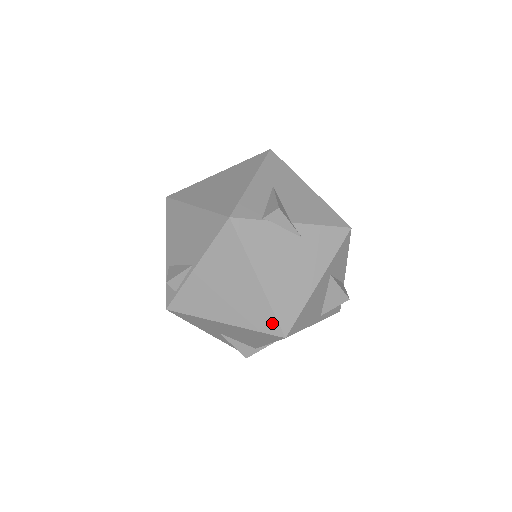
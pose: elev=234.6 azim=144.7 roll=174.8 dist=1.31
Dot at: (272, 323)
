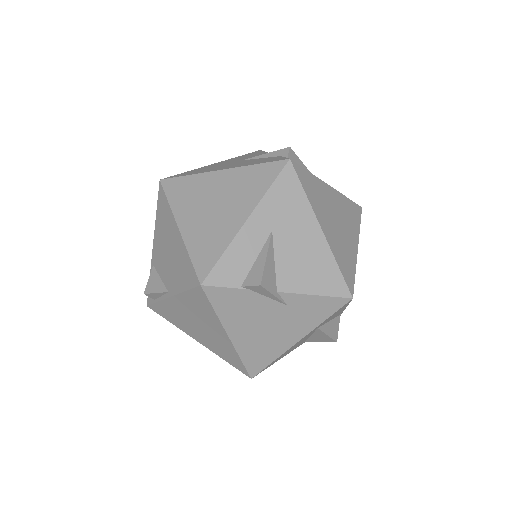
Dot at: (240, 365)
